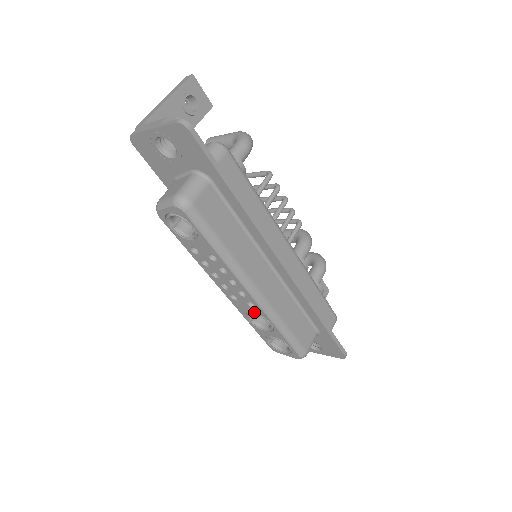
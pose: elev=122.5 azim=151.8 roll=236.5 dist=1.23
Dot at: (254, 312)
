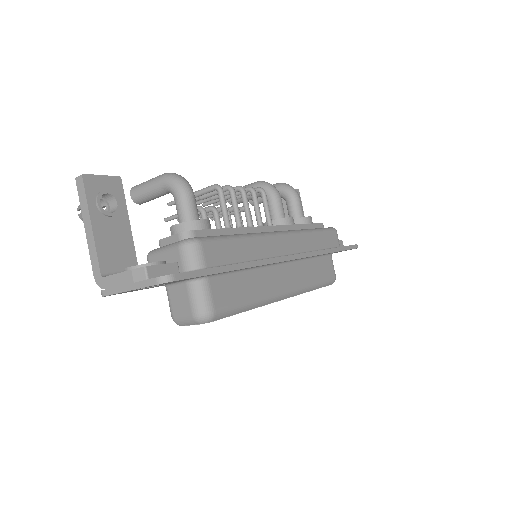
Dot at: occluded
